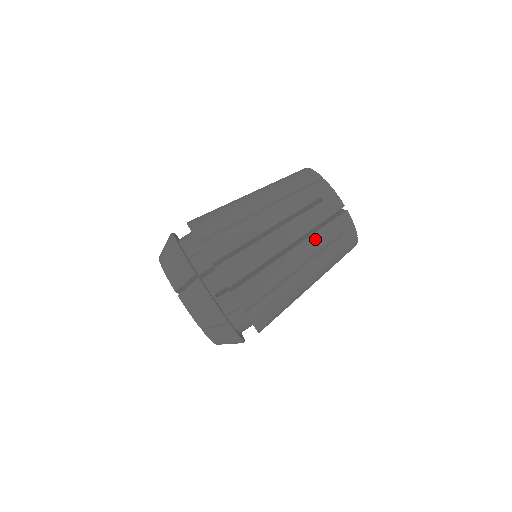
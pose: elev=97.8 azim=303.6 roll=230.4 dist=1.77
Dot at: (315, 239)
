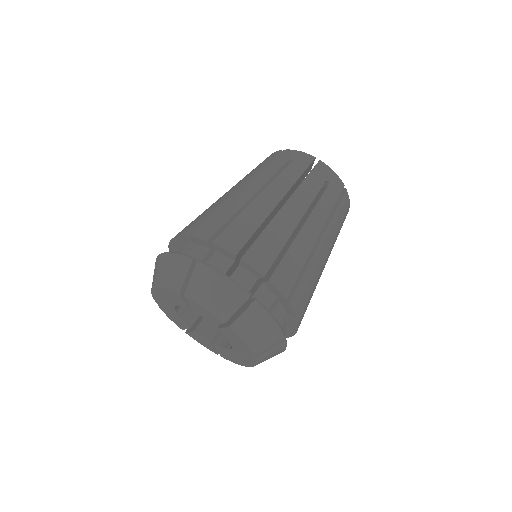
Dot at: (262, 174)
